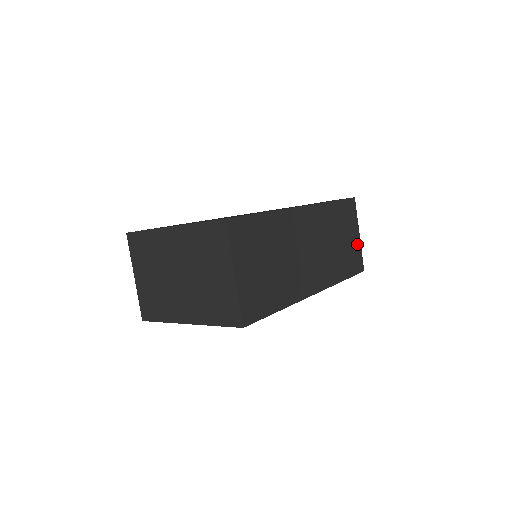
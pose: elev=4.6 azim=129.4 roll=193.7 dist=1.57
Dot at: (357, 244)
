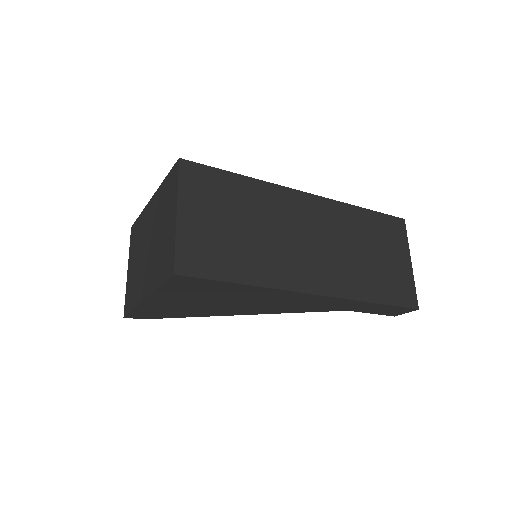
Dot at: (406, 272)
